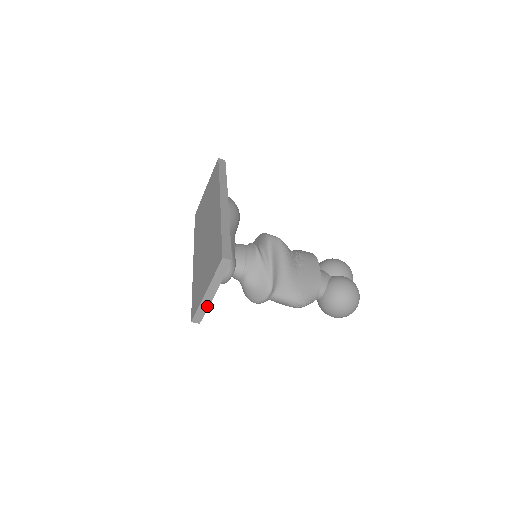
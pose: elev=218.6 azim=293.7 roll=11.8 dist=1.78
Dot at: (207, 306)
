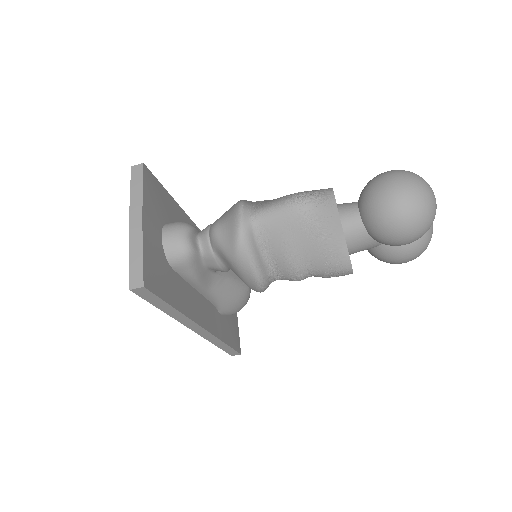
Dot at: (140, 245)
